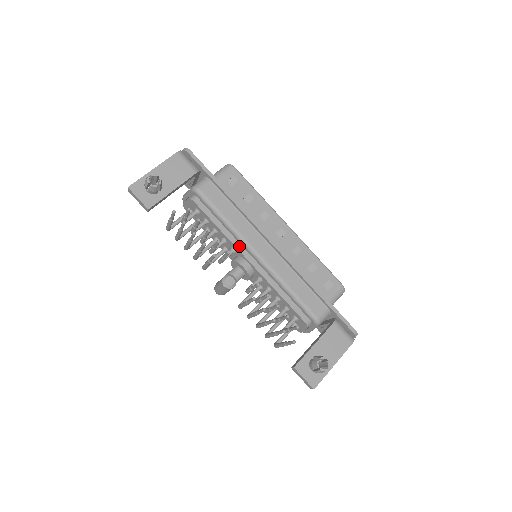
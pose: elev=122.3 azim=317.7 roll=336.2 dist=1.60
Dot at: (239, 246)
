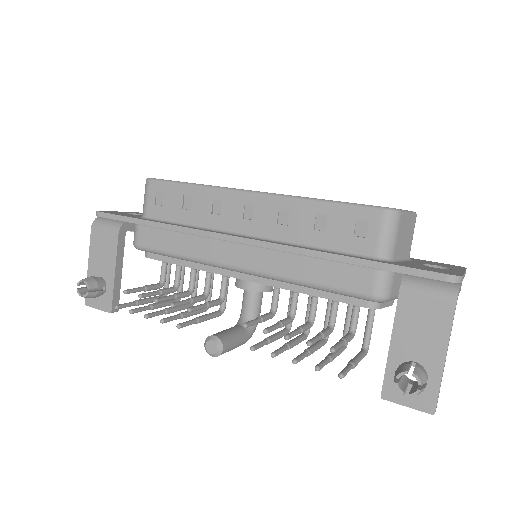
Dot at: (220, 270)
